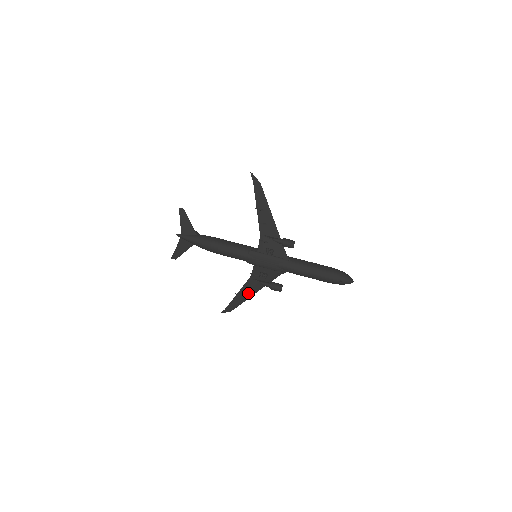
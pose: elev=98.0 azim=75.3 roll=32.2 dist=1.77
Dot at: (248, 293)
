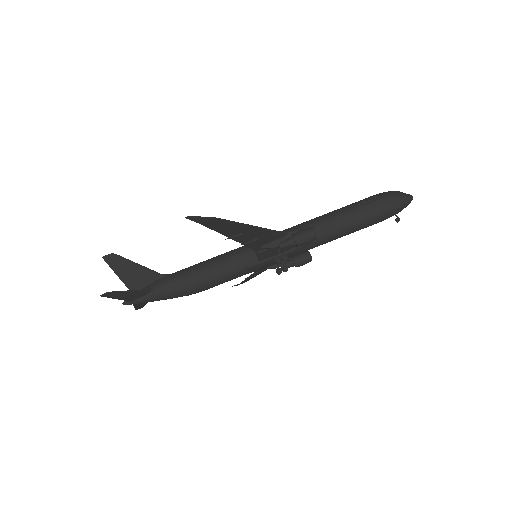
Dot at: (262, 271)
